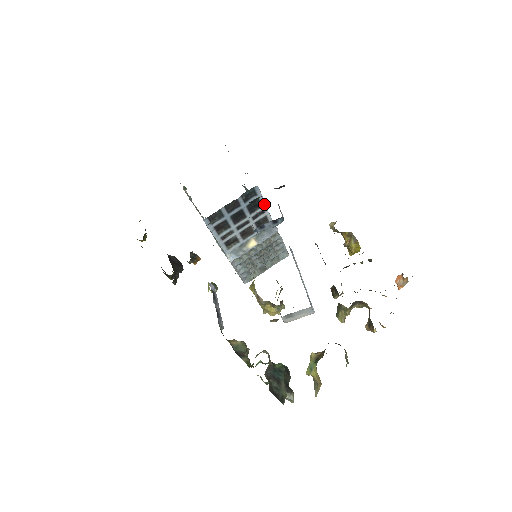
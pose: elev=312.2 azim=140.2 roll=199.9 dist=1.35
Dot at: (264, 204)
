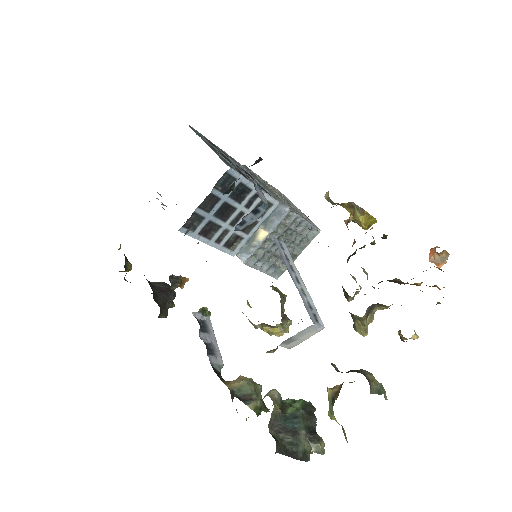
Dot at: (253, 186)
